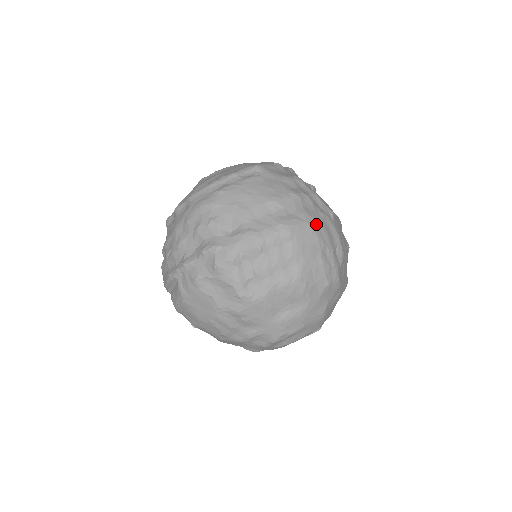
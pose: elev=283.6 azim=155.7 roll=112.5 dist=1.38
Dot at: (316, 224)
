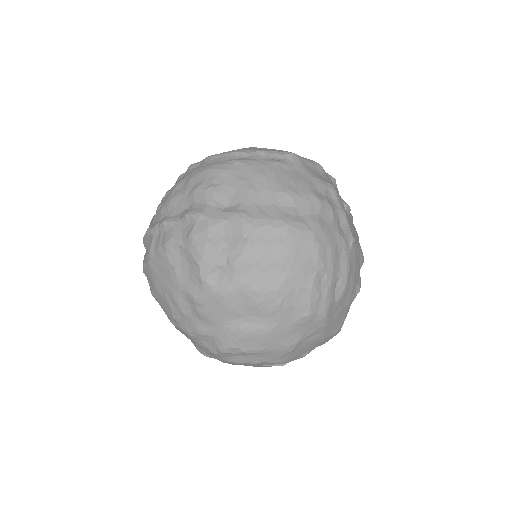
Dot at: (324, 240)
